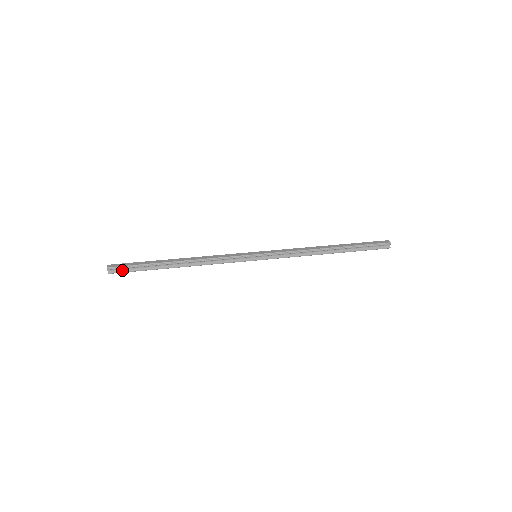
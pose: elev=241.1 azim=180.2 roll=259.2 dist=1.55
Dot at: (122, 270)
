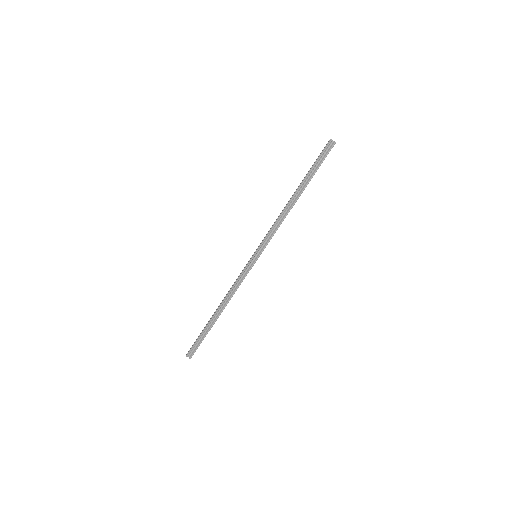
Dot at: (195, 349)
